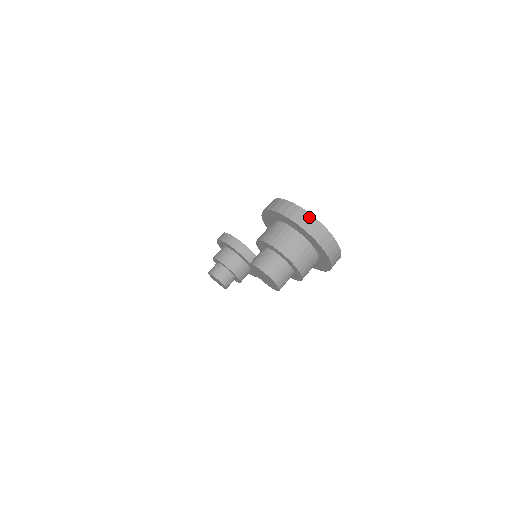
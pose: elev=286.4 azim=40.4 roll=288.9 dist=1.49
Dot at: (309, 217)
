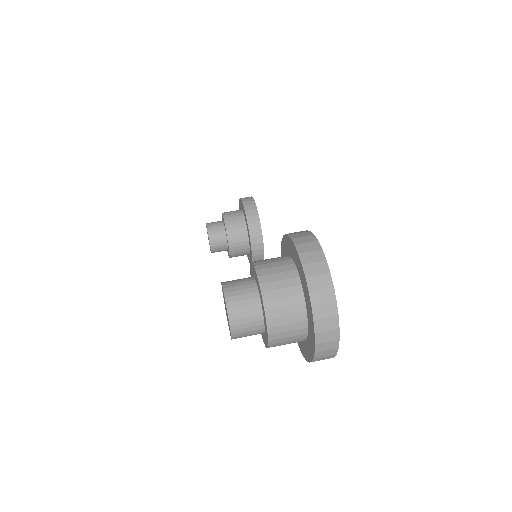
Dot at: (330, 294)
